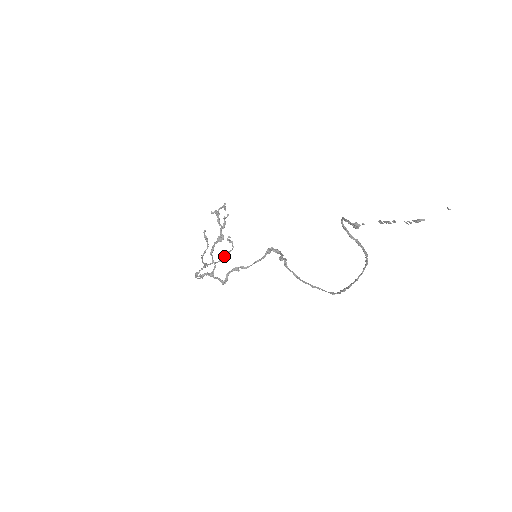
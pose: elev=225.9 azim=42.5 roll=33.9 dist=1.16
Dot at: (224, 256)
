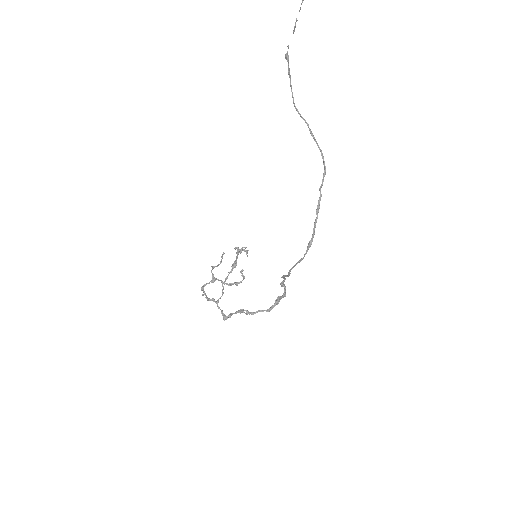
Dot at: (233, 283)
